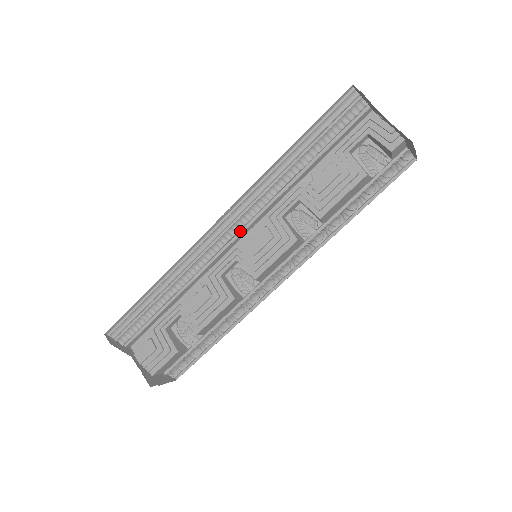
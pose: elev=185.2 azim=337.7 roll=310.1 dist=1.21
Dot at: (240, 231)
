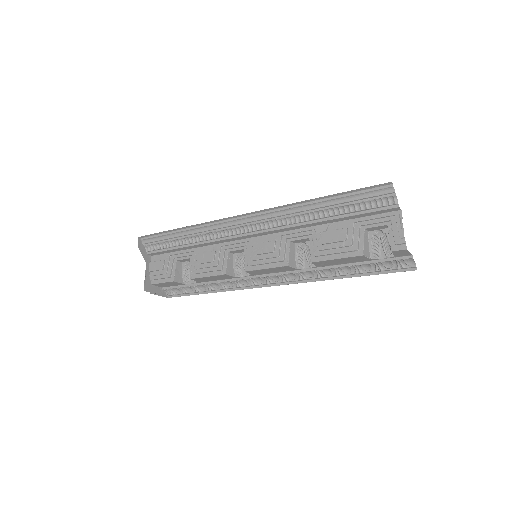
Dot at: (256, 231)
